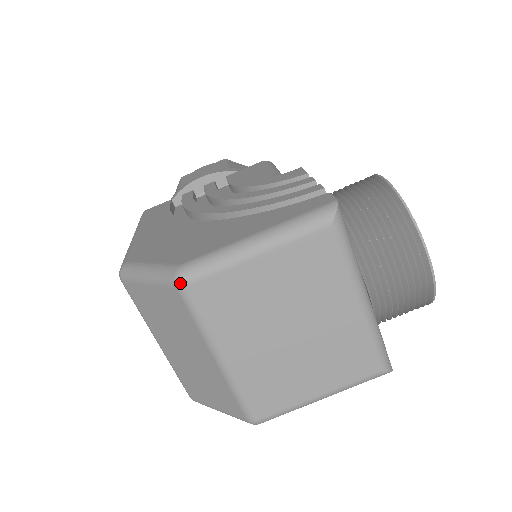
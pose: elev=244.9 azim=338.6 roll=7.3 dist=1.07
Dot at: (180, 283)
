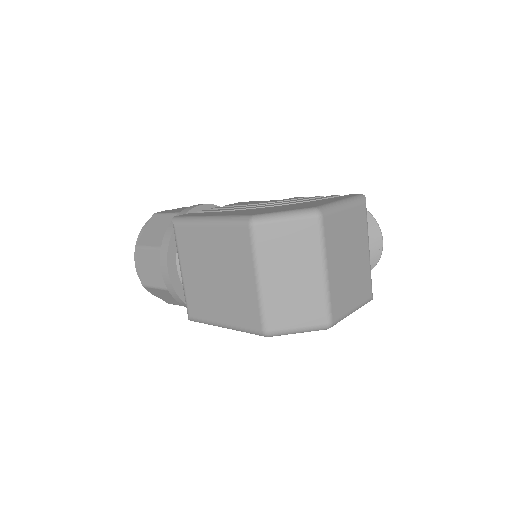
Dot at: (320, 214)
